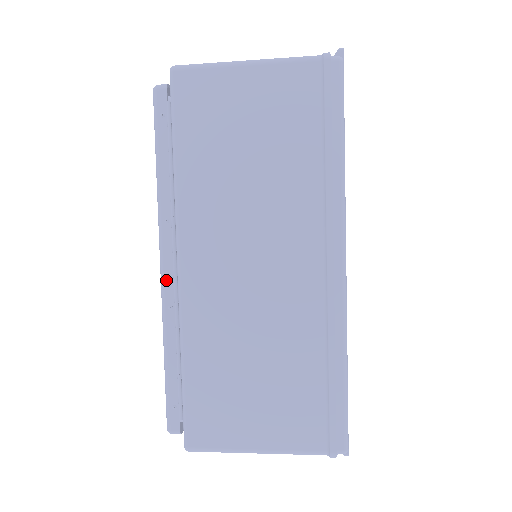
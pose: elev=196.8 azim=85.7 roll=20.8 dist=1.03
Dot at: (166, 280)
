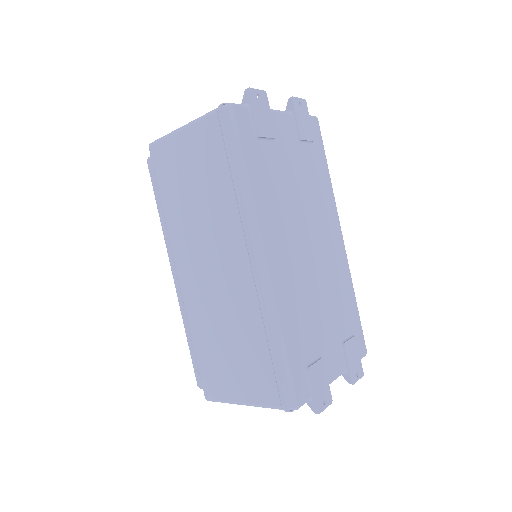
Dot at: (176, 285)
